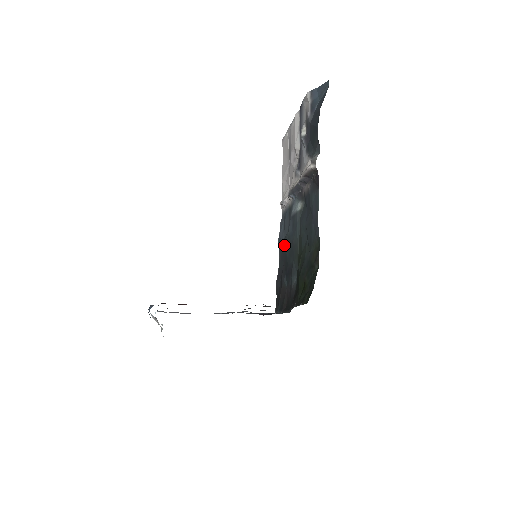
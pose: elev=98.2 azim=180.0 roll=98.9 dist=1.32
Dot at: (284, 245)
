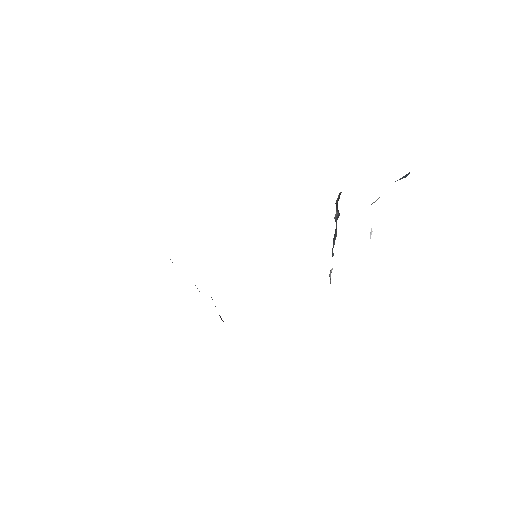
Dot at: occluded
